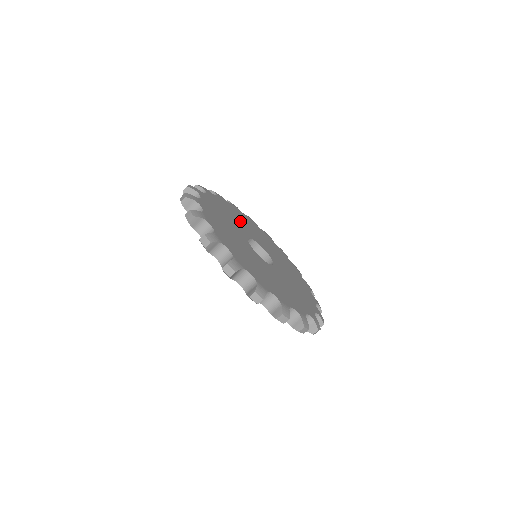
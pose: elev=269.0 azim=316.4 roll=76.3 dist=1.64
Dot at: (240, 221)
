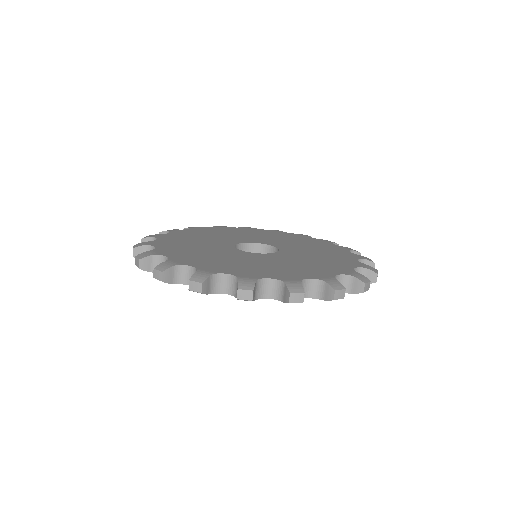
Dot at: (212, 237)
